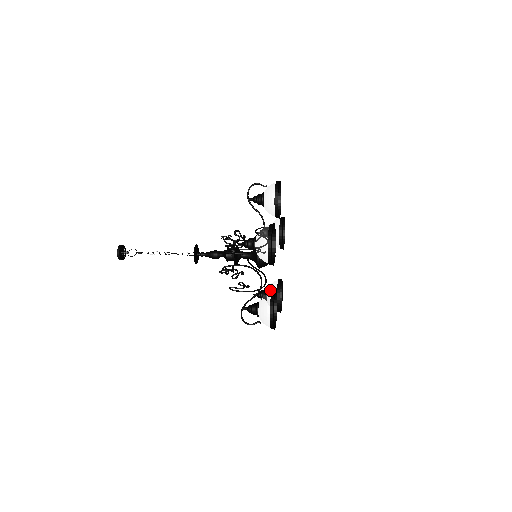
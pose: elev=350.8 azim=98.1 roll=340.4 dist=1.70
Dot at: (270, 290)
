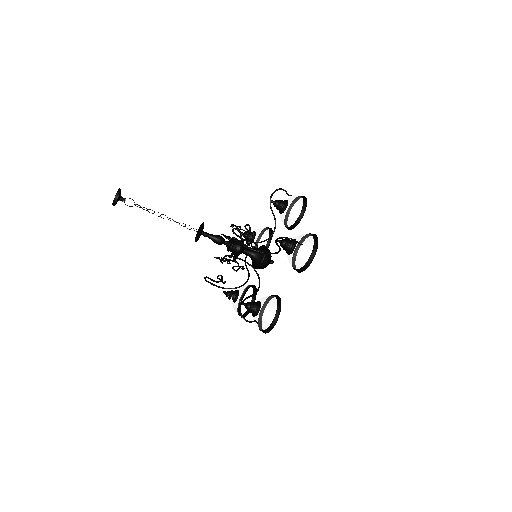
Dot at: occluded
